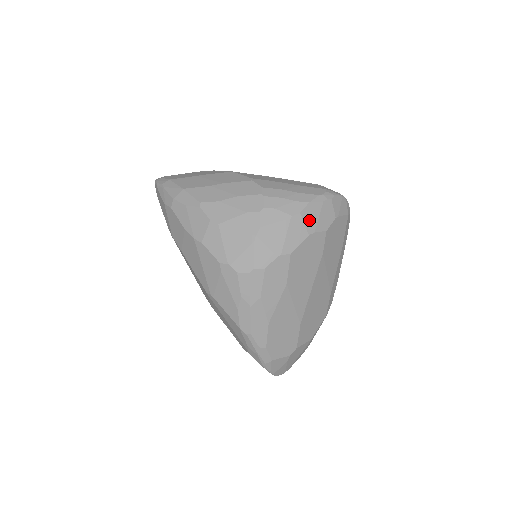
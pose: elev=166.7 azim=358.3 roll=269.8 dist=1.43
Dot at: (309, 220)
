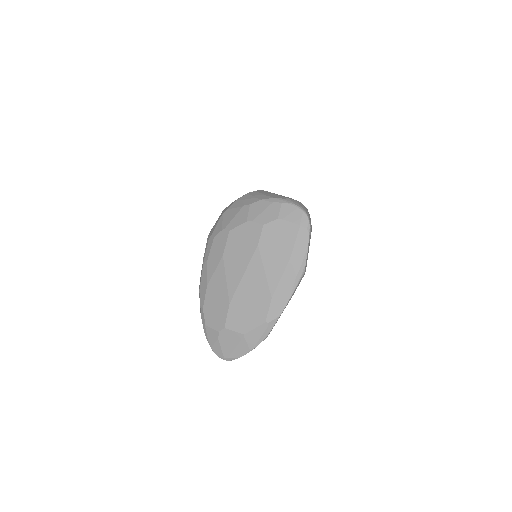
Dot at: (254, 211)
